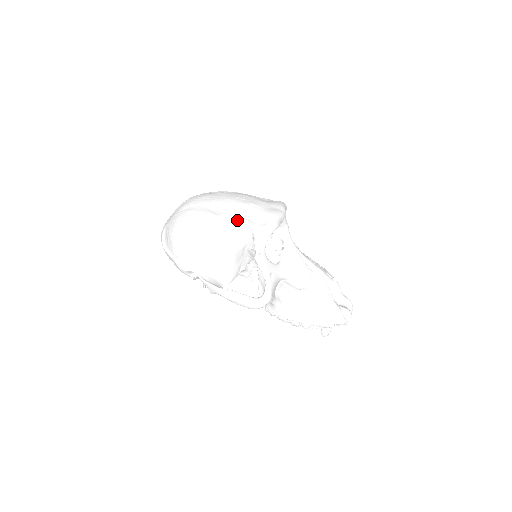
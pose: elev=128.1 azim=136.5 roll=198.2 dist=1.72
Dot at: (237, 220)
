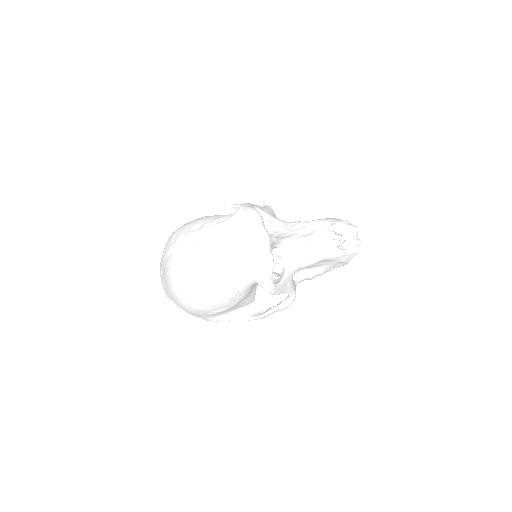
Dot at: (235, 280)
